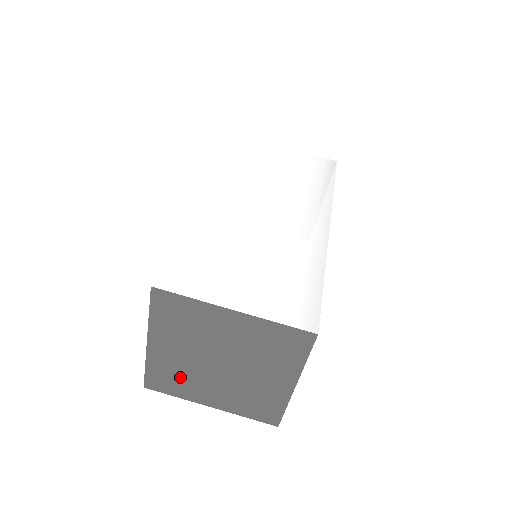
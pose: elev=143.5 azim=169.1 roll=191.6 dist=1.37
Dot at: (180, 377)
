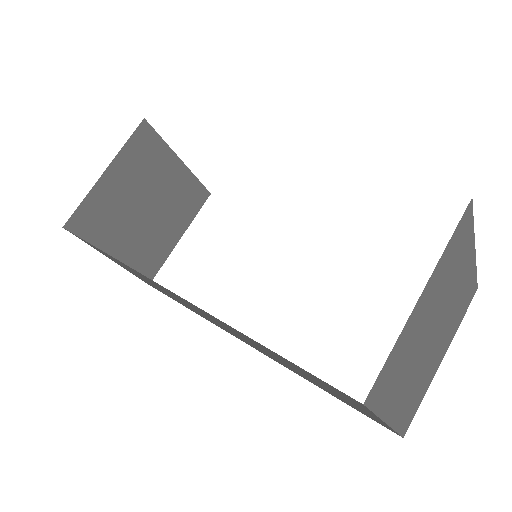
Dot at: (401, 366)
